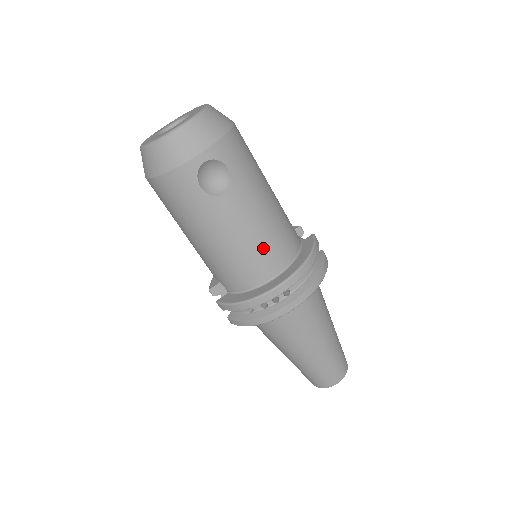
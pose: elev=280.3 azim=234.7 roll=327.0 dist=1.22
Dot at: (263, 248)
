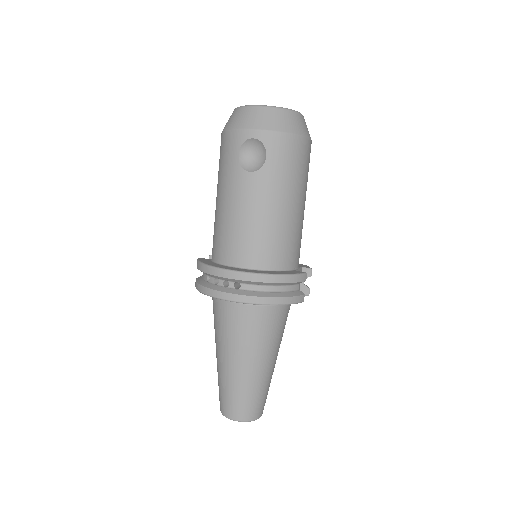
Dot at: (248, 237)
